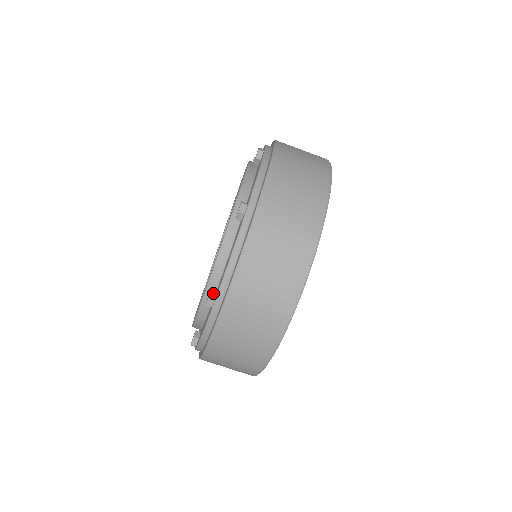
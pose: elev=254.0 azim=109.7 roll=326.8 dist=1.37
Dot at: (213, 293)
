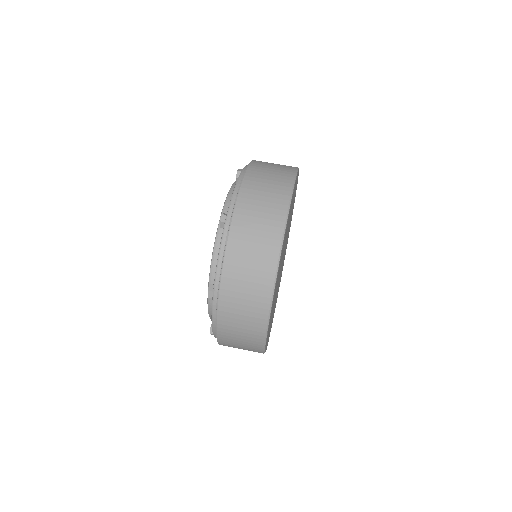
Dot at: (212, 287)
